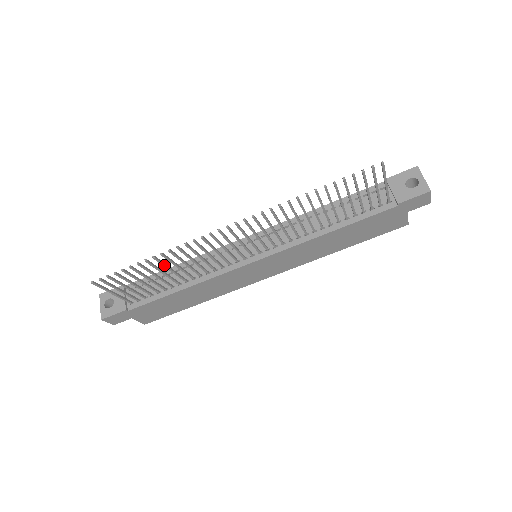
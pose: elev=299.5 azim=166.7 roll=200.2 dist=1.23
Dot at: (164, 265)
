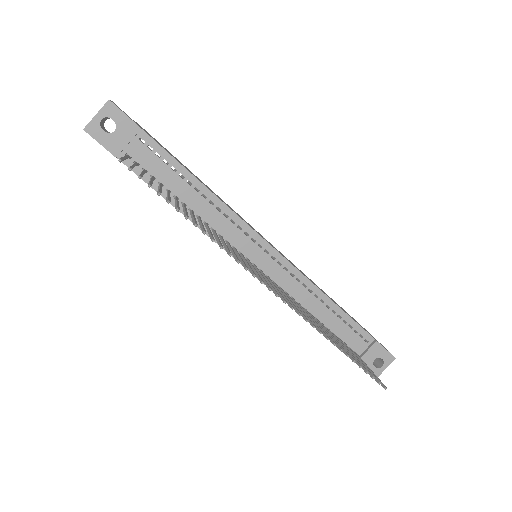
Dot at: occluded
